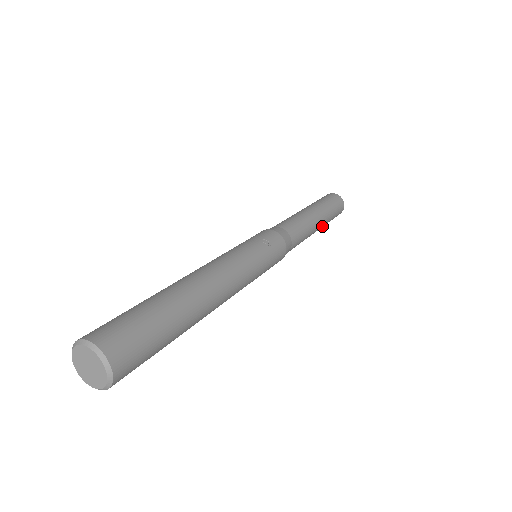
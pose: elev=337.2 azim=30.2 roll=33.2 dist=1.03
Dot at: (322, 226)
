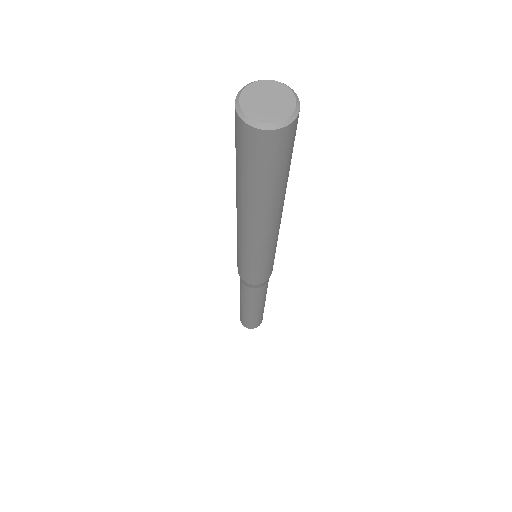
Dot at: occluded
